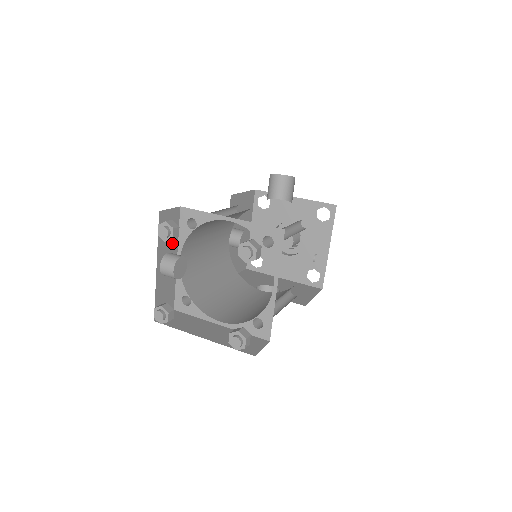
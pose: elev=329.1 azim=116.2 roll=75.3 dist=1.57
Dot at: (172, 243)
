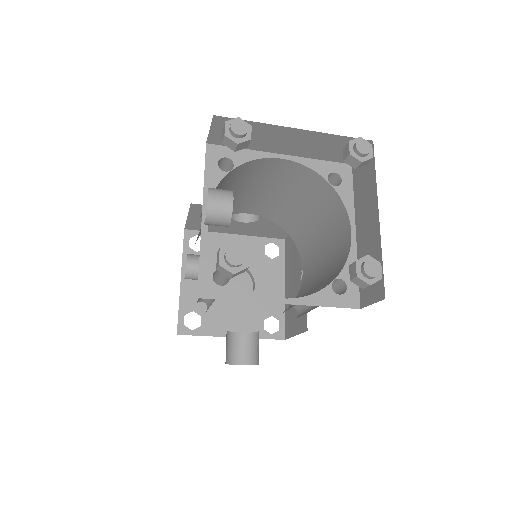
Dot at: occluded
